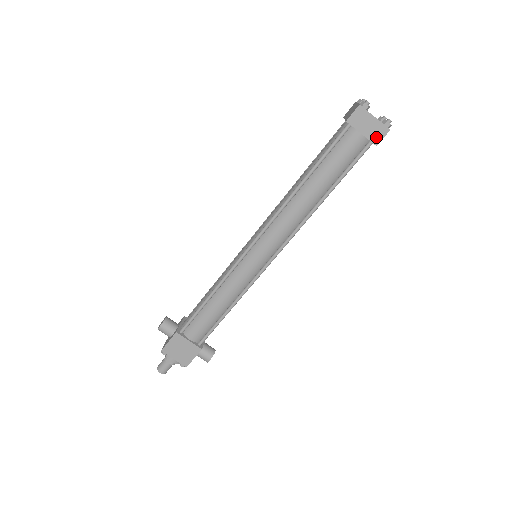
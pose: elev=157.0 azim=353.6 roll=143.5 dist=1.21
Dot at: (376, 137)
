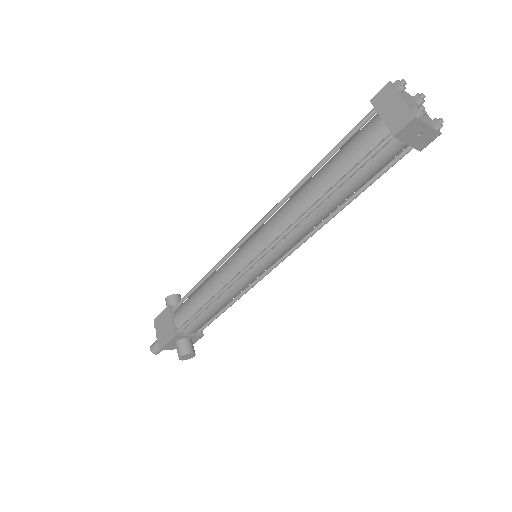
Dot at: (396, 125)
